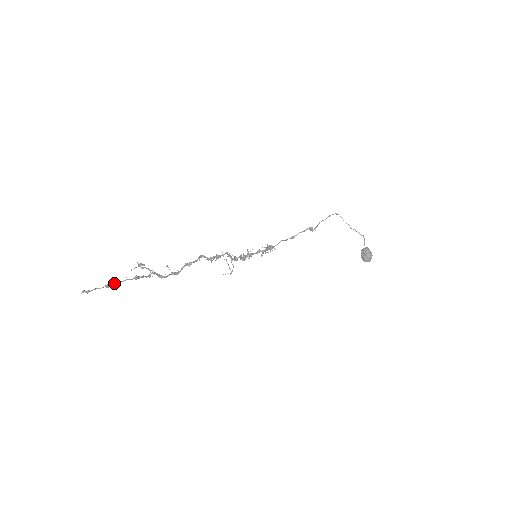
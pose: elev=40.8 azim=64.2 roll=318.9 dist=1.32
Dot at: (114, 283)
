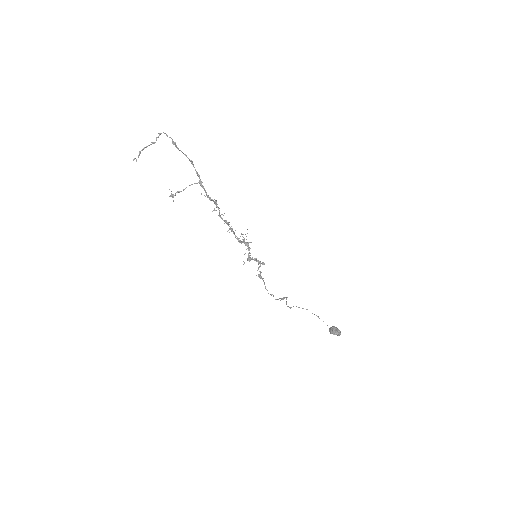
Dot at: (177, 148)
